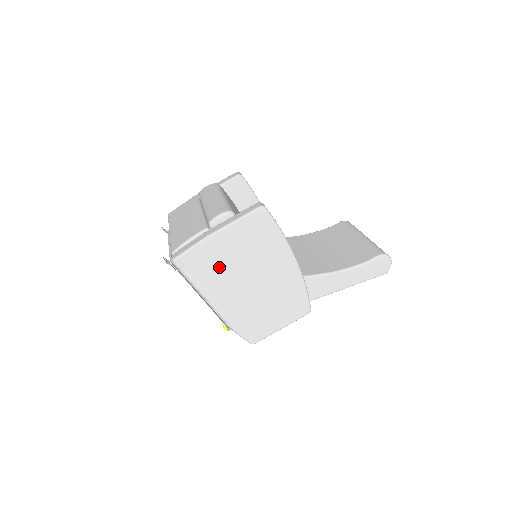
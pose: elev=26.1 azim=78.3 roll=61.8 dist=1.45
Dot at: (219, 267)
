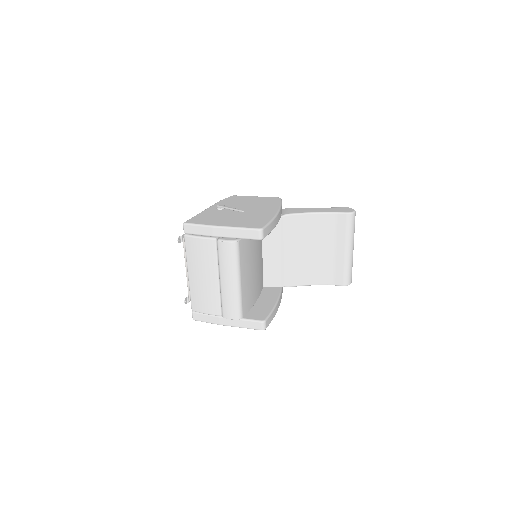
Dot at: occluded
